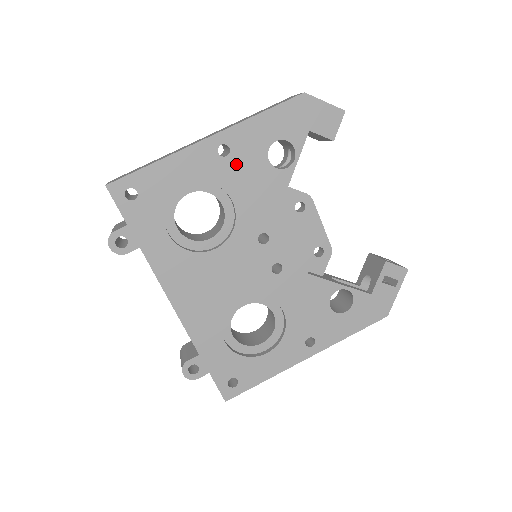
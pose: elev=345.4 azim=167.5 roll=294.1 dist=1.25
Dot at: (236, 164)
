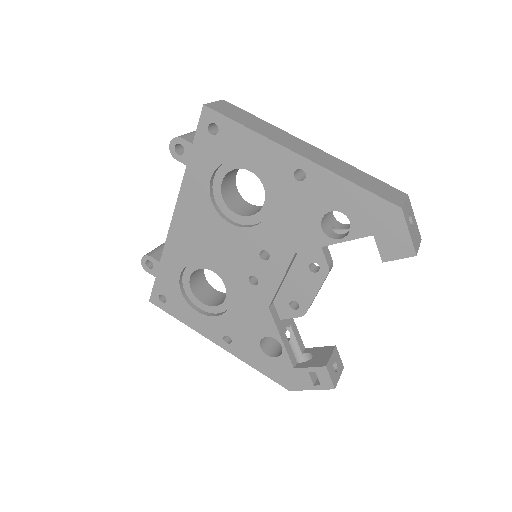
Dot at: (298, 193)
